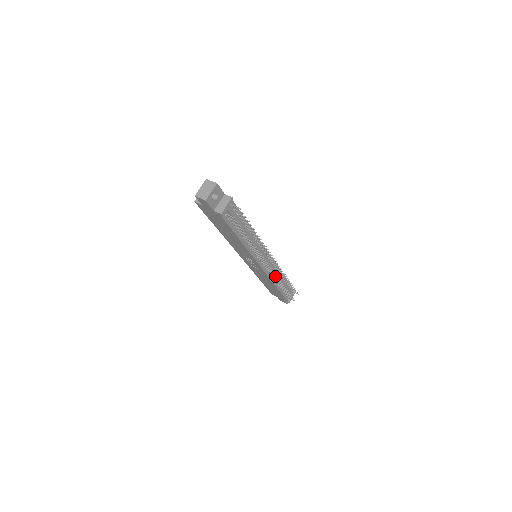
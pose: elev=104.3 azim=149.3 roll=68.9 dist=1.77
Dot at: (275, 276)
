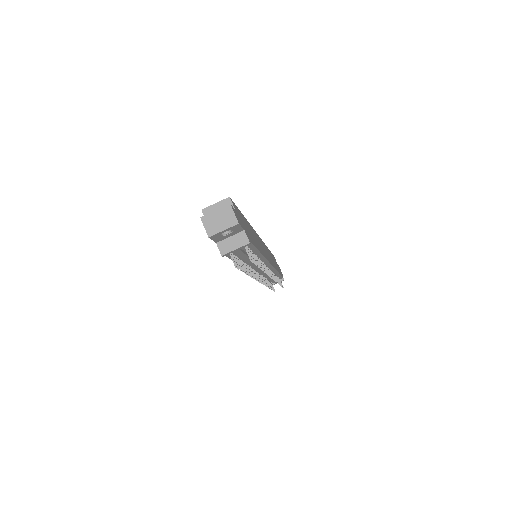
Dot at: occluded
